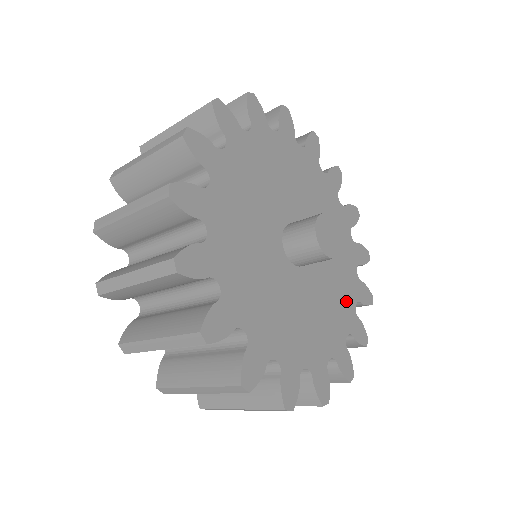
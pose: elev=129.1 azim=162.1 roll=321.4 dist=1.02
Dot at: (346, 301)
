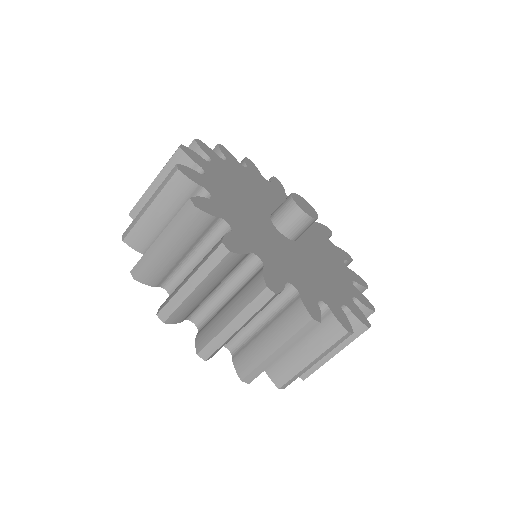
Dot at: (336, 260)
